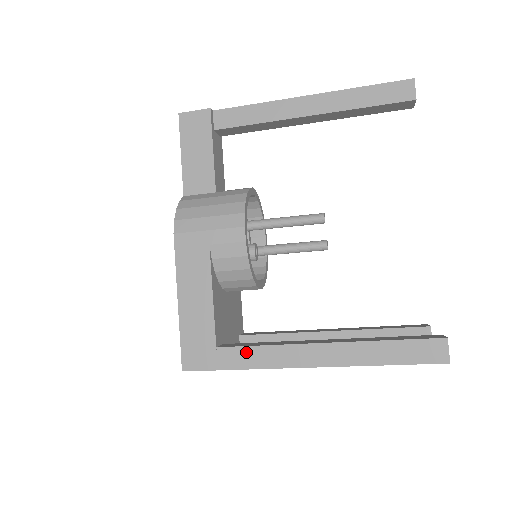
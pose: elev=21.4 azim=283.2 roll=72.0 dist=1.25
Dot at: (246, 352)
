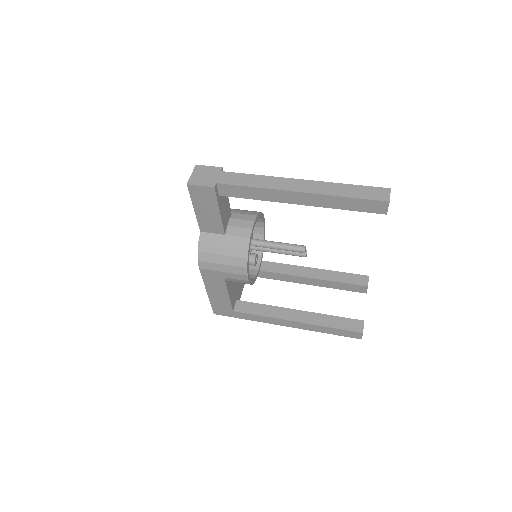
Dot at: (251, 316)
